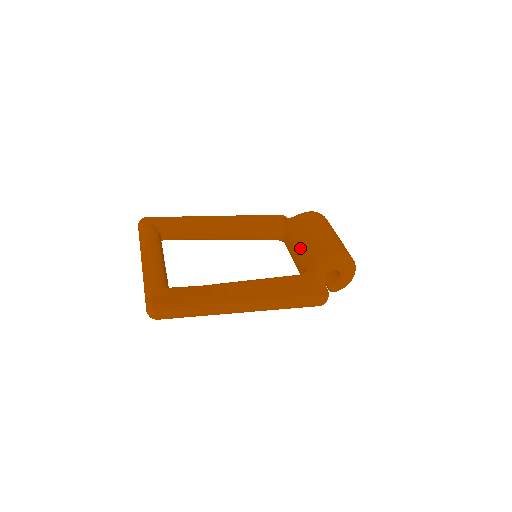
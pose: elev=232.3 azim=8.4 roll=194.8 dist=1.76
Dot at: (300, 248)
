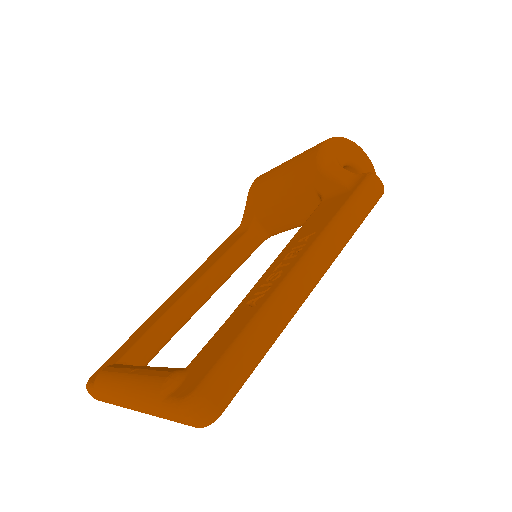
Dot at: (287, 198)
